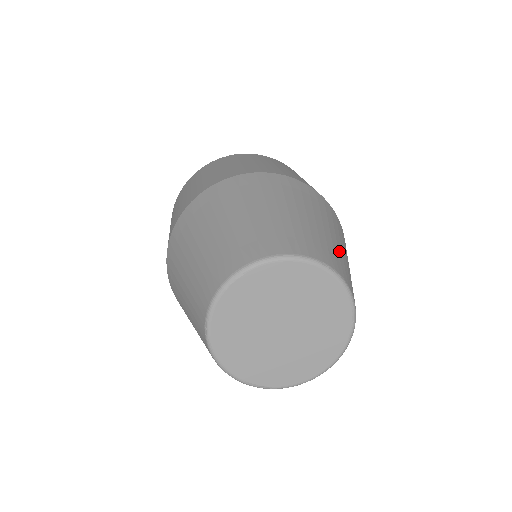
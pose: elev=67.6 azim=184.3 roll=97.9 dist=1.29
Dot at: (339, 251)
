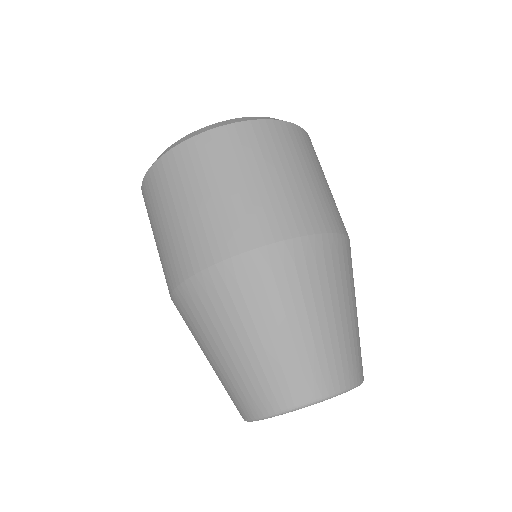
Dot at: (356, 332)
